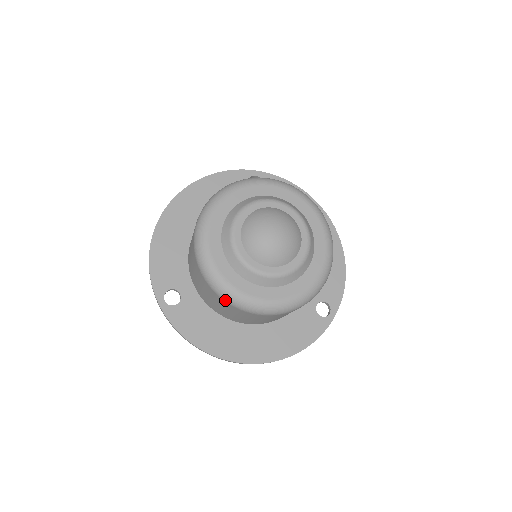
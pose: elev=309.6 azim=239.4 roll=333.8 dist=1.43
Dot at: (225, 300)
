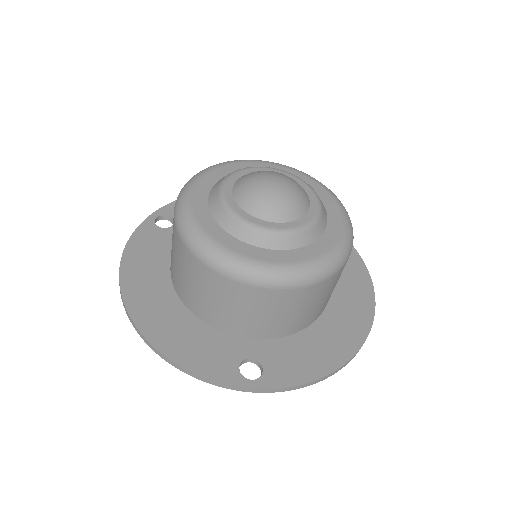
Dot at: (314, 283)
